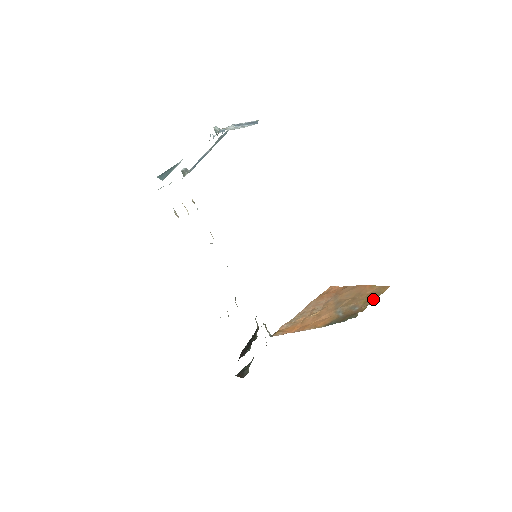
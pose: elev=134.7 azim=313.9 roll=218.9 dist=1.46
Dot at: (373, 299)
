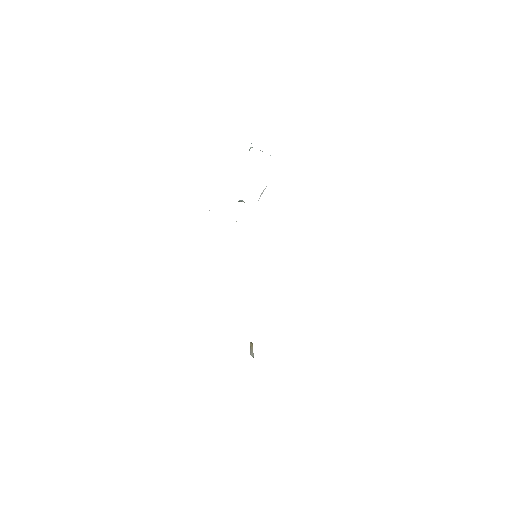
Dot at: occluded
